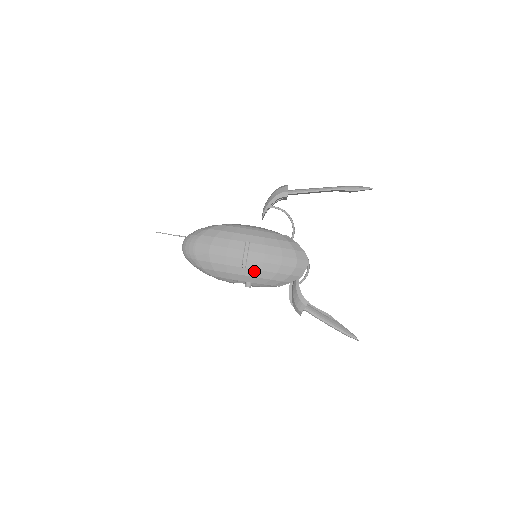
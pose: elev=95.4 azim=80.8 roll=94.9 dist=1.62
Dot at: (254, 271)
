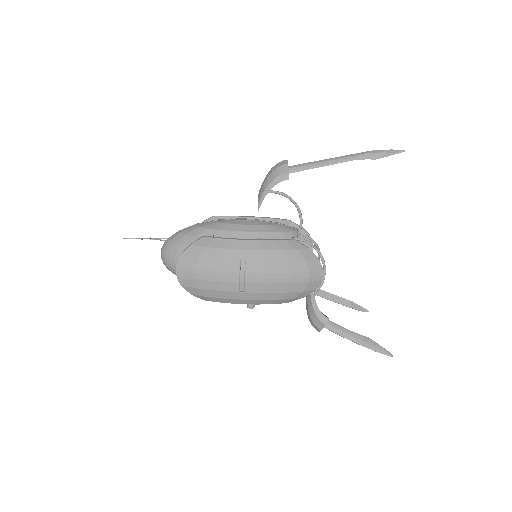
Dot at: (256, 294)
